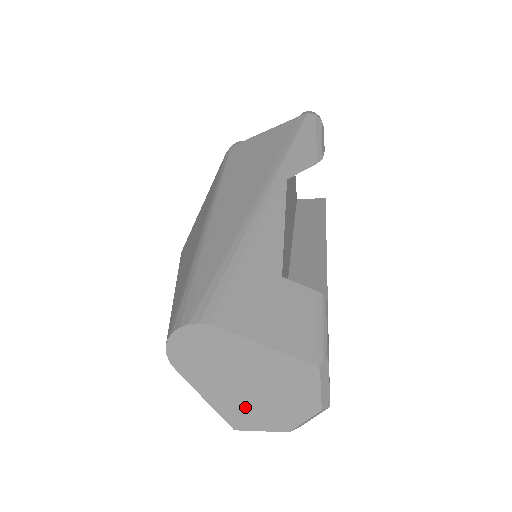
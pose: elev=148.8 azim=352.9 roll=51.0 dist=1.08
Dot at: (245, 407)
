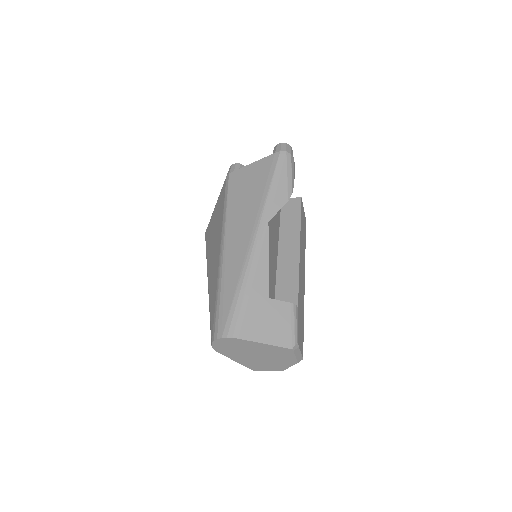
Dot at: (258, 363)
